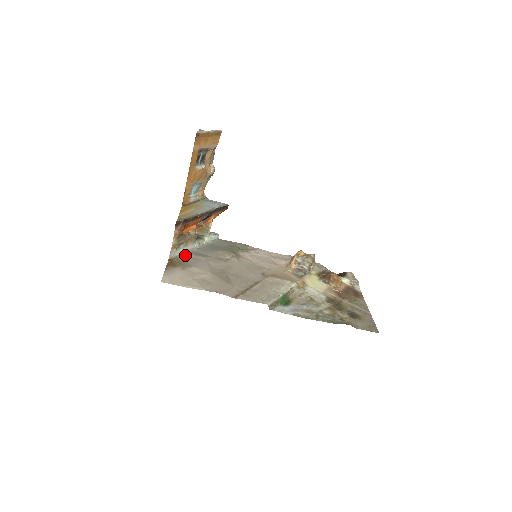
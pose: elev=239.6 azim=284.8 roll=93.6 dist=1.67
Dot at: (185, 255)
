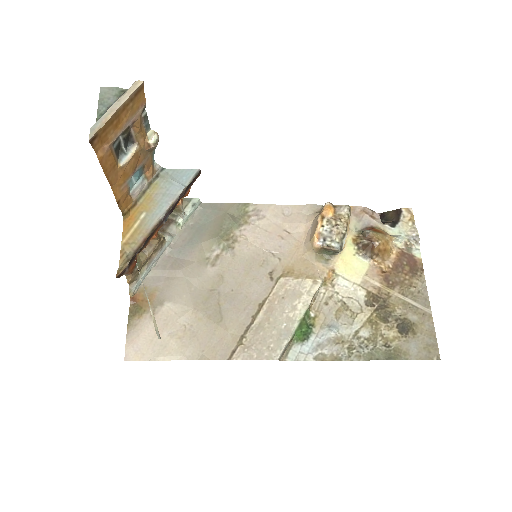
Dot at: (154, 274)
